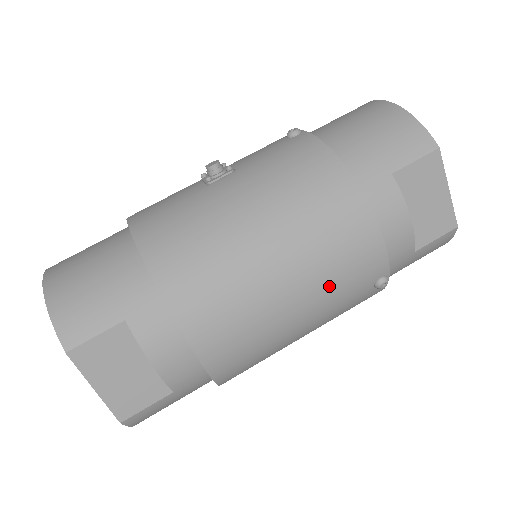
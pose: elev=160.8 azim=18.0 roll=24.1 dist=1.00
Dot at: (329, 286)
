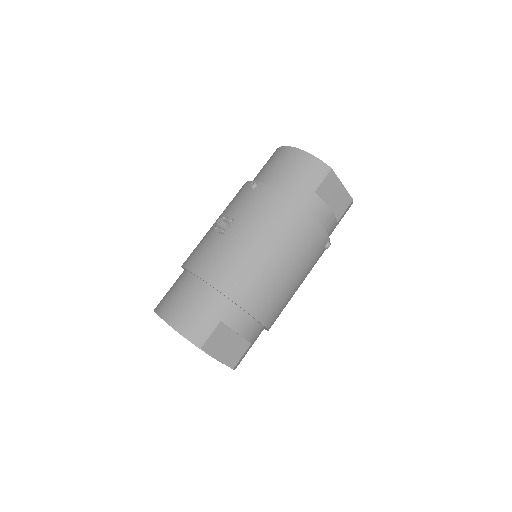
Dot at: (306, 260)
